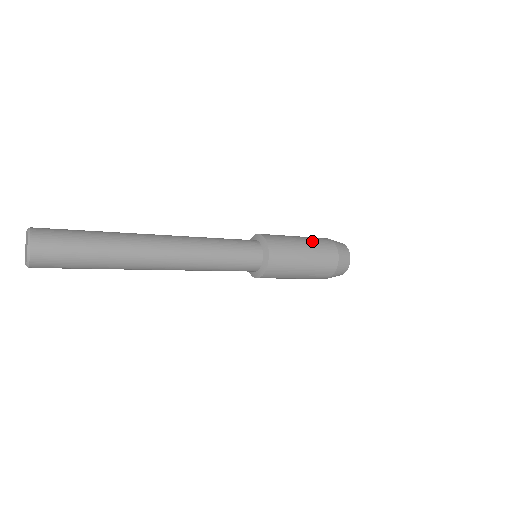
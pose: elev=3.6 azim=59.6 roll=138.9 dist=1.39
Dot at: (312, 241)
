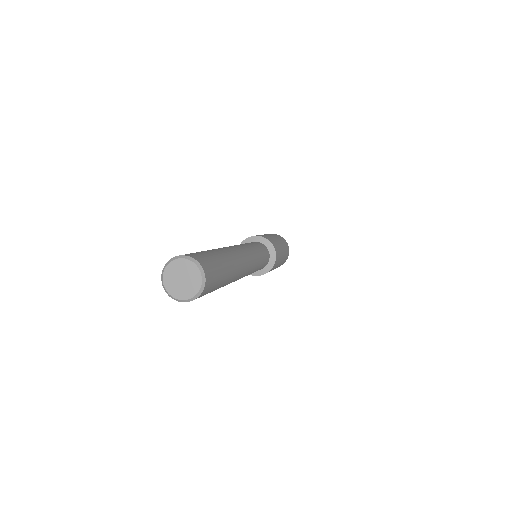
Dot at: (268, 234)
